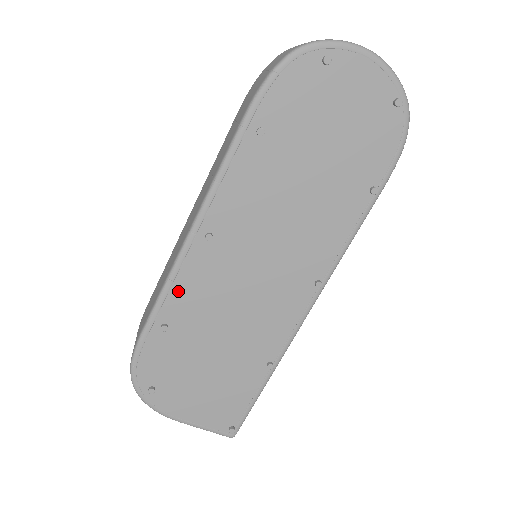
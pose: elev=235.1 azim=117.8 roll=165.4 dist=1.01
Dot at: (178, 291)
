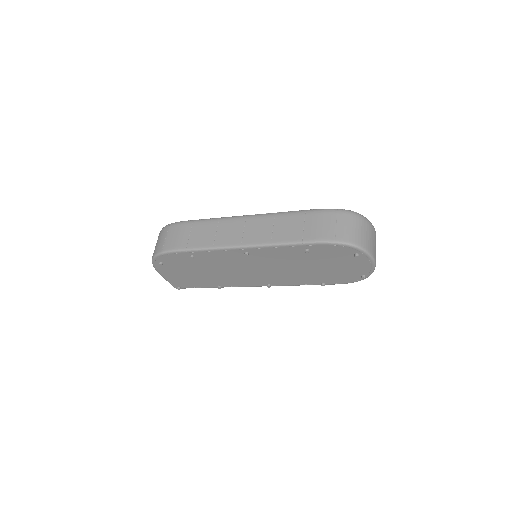
Dot at: (212, 254)
